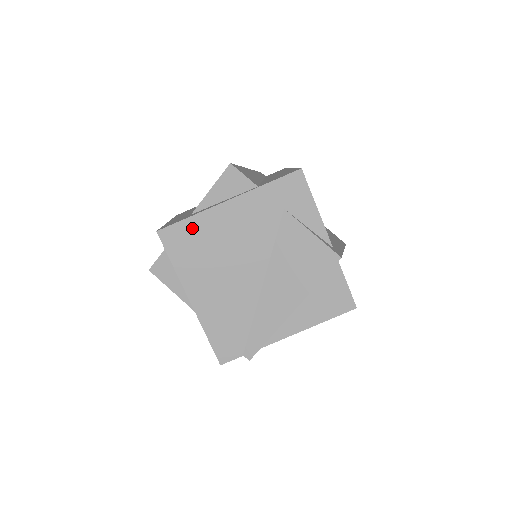
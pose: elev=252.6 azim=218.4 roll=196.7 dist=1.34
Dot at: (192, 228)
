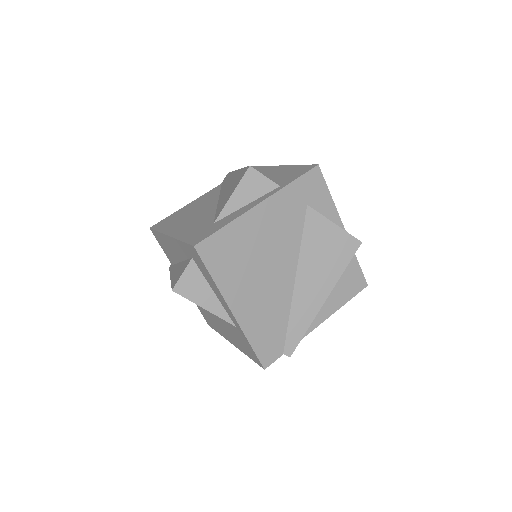
Dot at: (228, 237)
